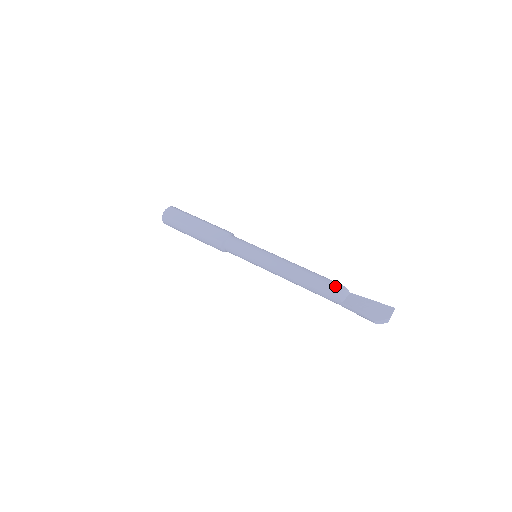
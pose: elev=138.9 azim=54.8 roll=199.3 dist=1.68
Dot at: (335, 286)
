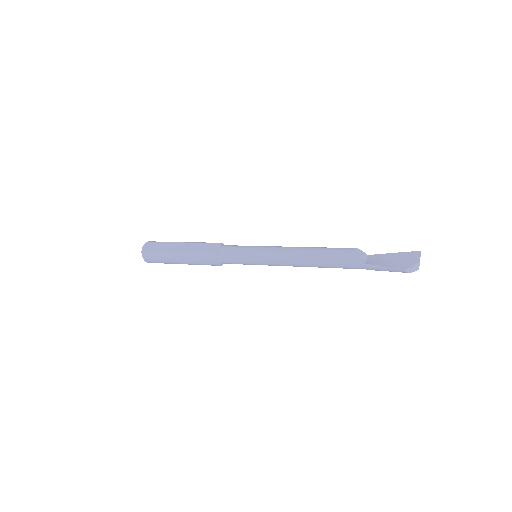
Dot at: (351, 250)
